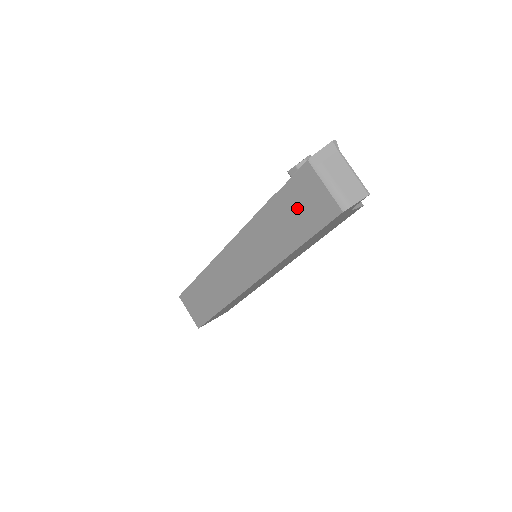
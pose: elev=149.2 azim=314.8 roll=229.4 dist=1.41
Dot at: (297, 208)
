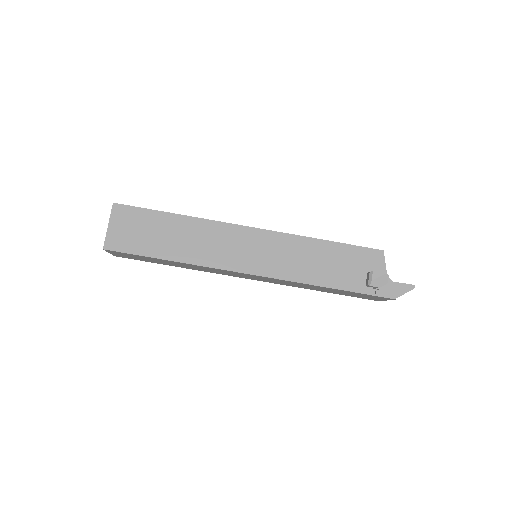
Dot at: occluded
